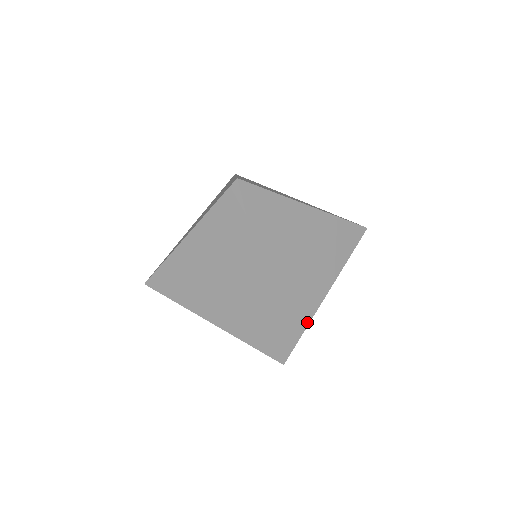
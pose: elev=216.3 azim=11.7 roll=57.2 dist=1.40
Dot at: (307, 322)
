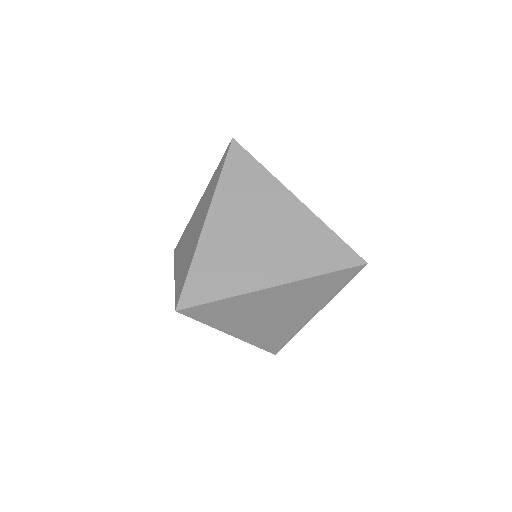
Dot at: occluded
